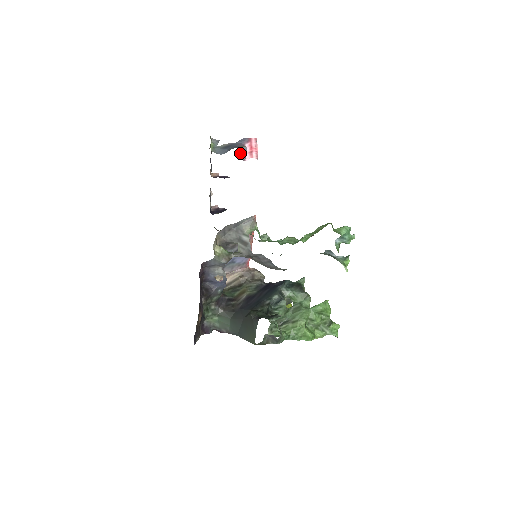
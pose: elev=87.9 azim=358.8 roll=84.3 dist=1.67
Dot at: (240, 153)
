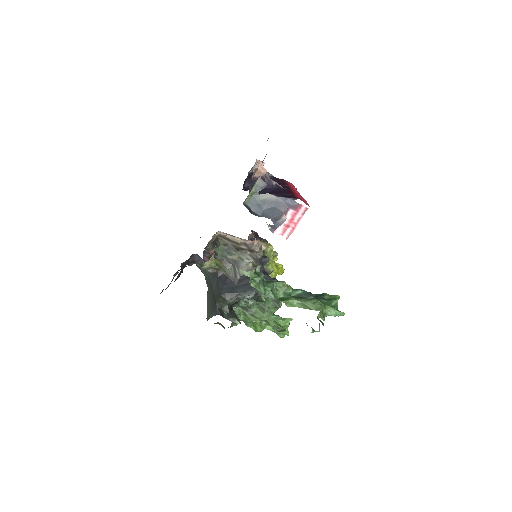
Dot at: (272, 225)
